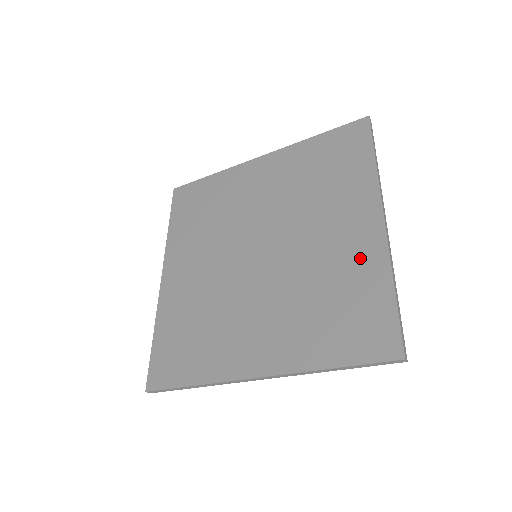
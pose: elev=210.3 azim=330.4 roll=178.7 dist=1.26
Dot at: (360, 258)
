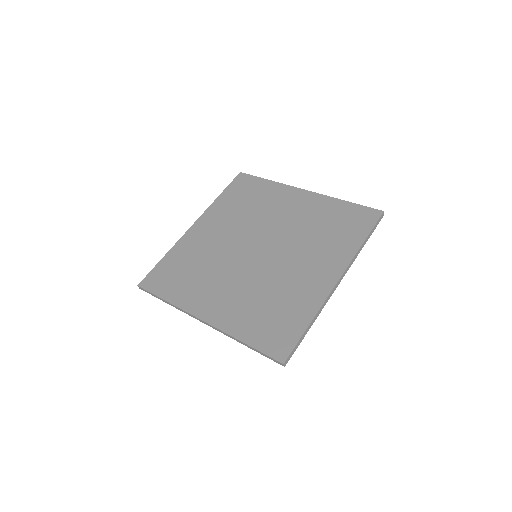
Dot at: (316, 206)
